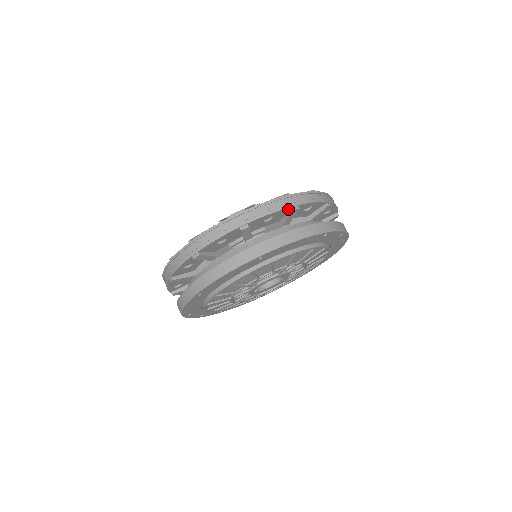
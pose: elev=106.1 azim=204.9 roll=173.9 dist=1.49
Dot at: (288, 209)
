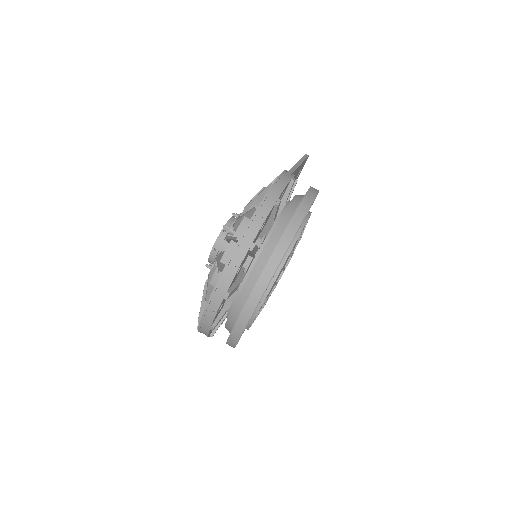
Dot at: (247, 252)
